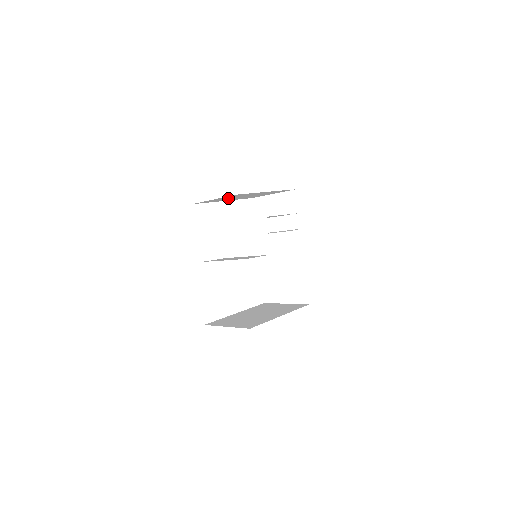
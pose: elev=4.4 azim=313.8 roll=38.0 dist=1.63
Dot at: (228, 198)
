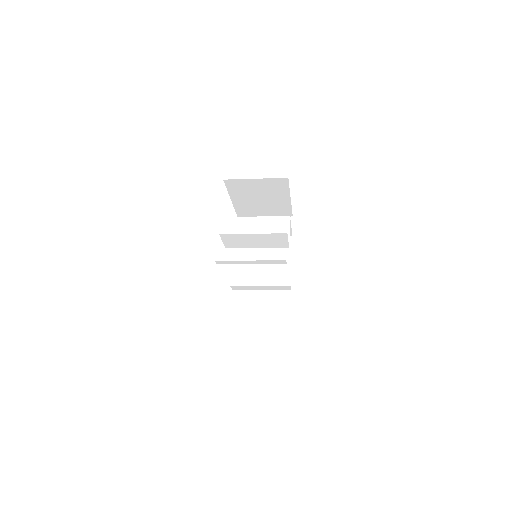
Dot at: (254, 190)
